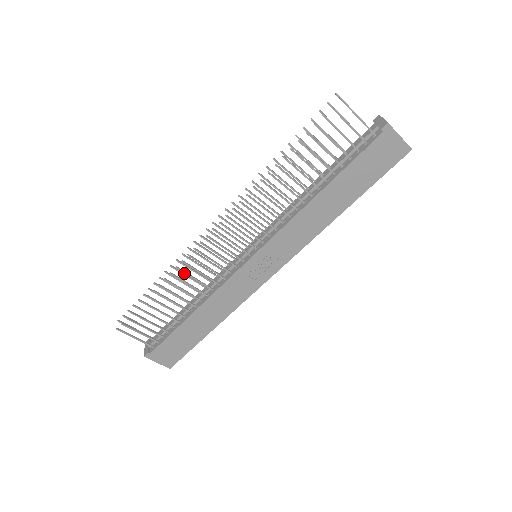
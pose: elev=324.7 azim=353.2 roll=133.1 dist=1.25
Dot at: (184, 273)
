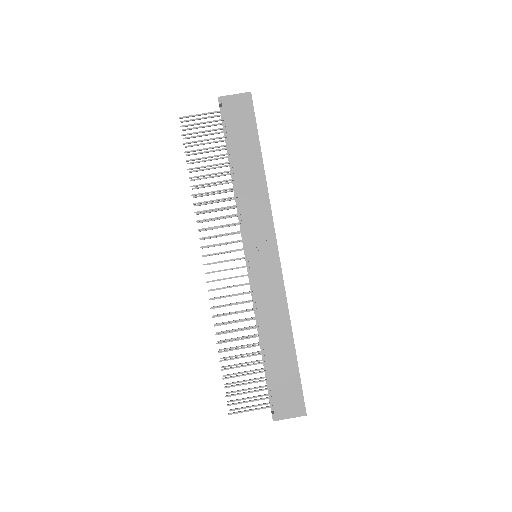
Dot at: occluded
